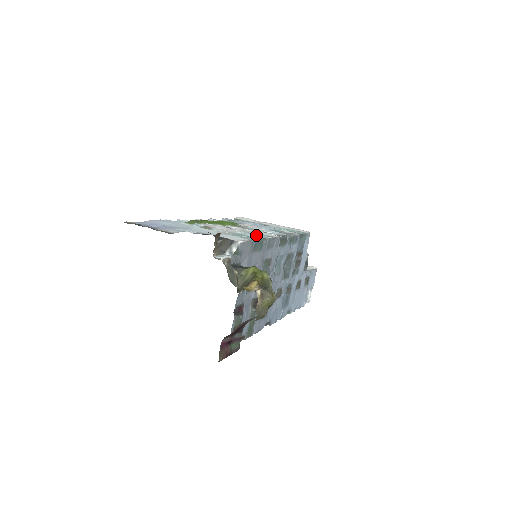
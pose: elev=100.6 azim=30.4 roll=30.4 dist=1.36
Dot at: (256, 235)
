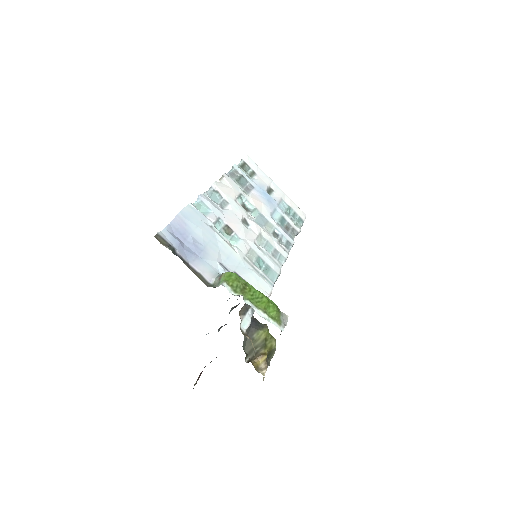
Dot at: (273, 260)
